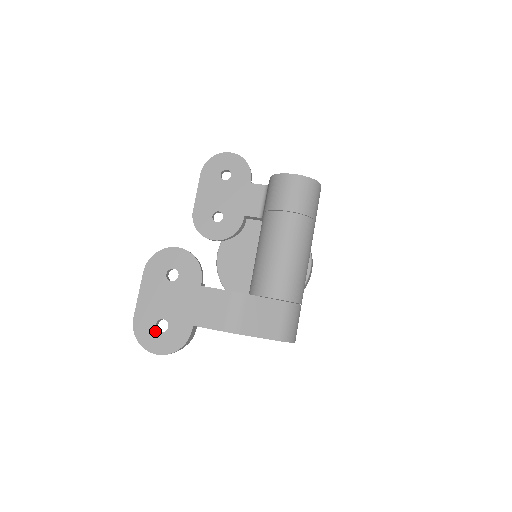
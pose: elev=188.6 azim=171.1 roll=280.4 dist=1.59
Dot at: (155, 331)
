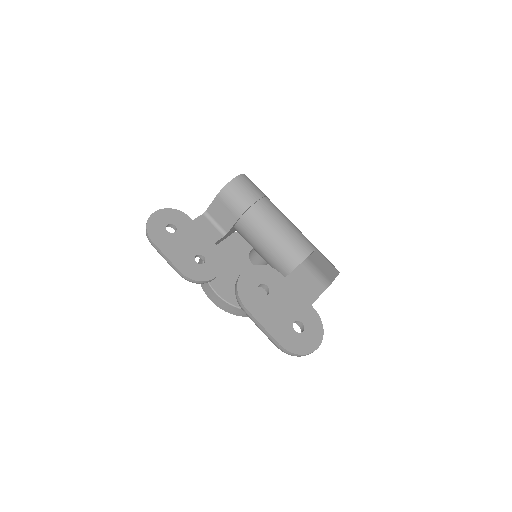
Dot at: (300, 335)
